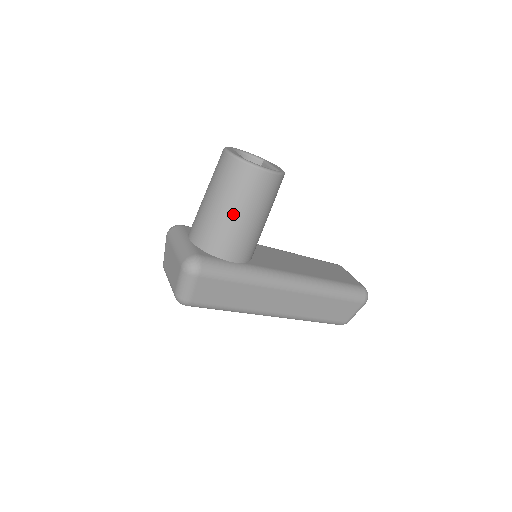
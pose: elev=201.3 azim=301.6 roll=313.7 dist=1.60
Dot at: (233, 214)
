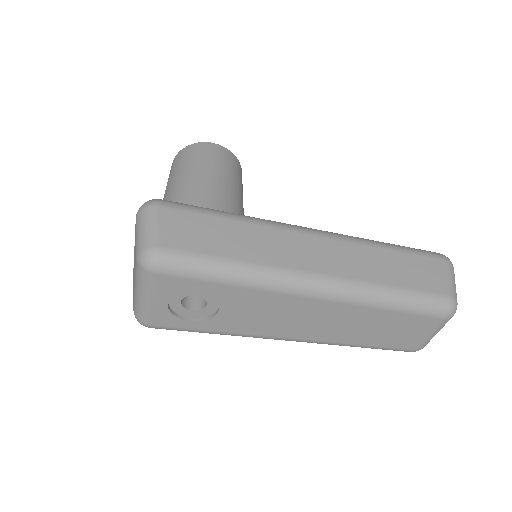
Dot at: (190, 175)
